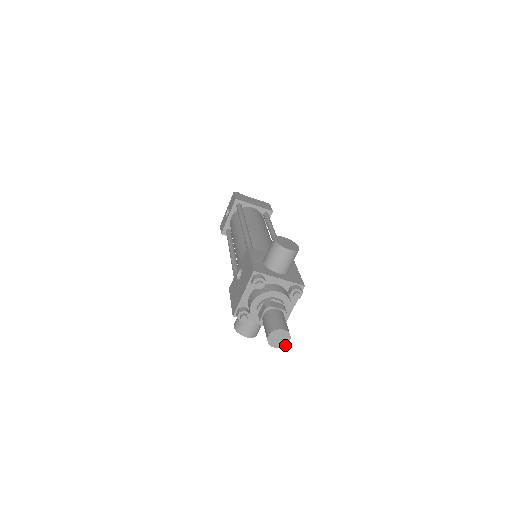
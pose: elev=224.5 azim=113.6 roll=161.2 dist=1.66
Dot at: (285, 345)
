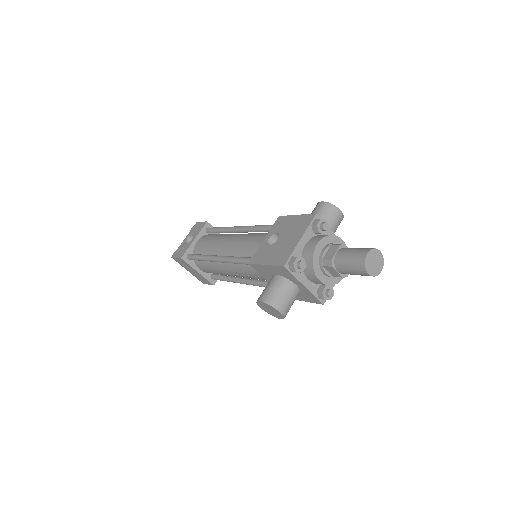
Dot at: (377, 275)
